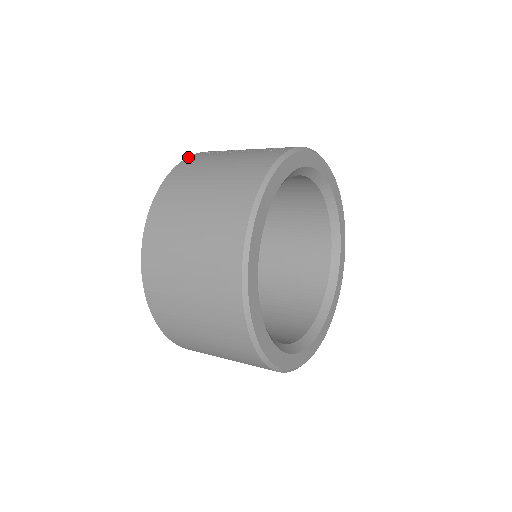
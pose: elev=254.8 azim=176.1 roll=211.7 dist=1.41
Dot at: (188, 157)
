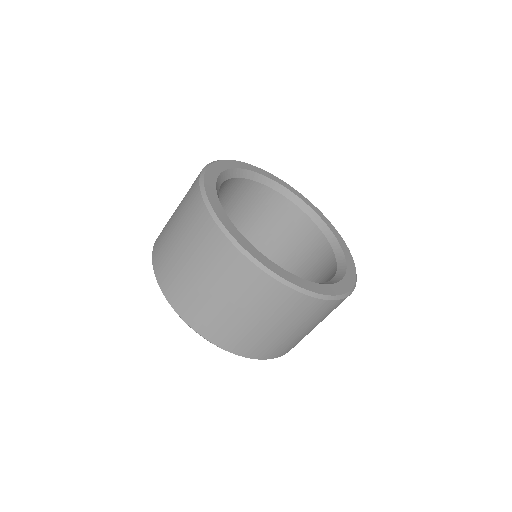
Dot at: occluded
